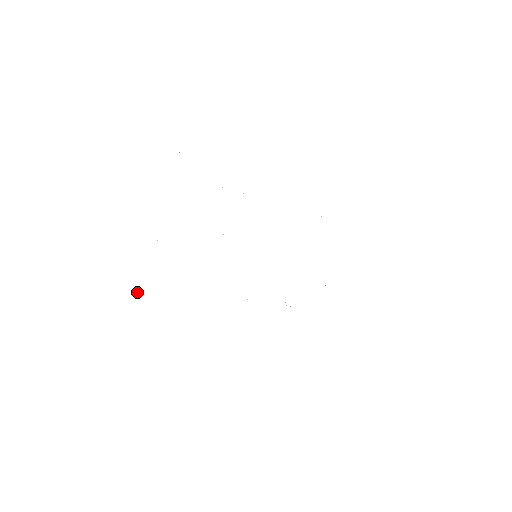
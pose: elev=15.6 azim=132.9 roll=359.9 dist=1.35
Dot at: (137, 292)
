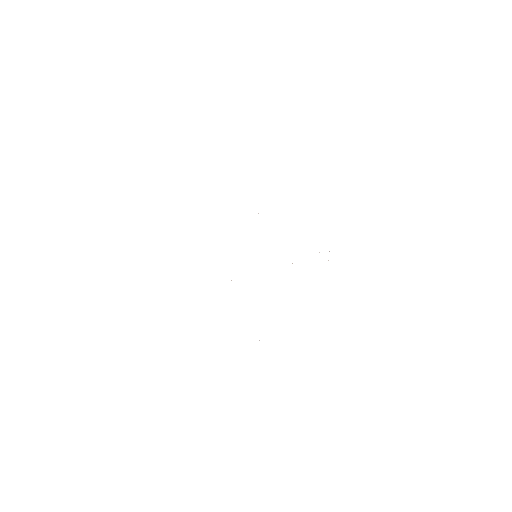
Dot at: occluded
